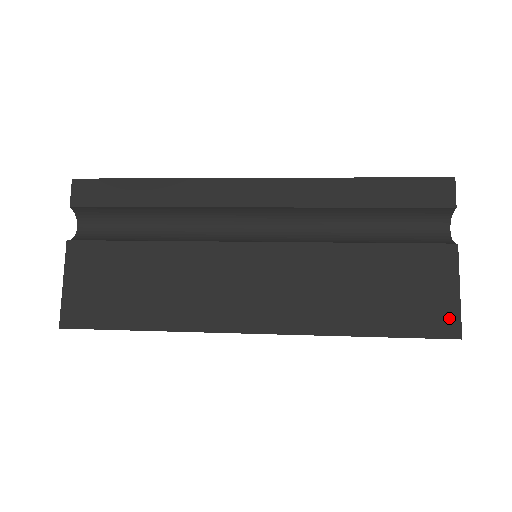
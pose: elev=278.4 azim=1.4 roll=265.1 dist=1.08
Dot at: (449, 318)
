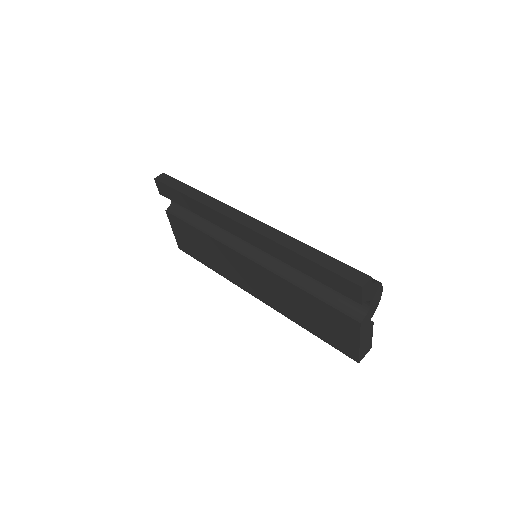
Dot at: (352, 351)
